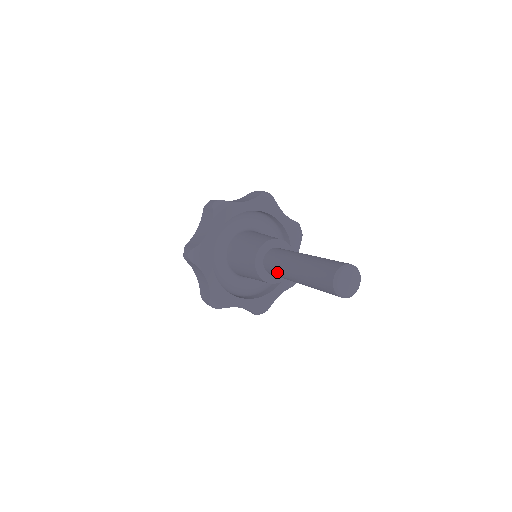
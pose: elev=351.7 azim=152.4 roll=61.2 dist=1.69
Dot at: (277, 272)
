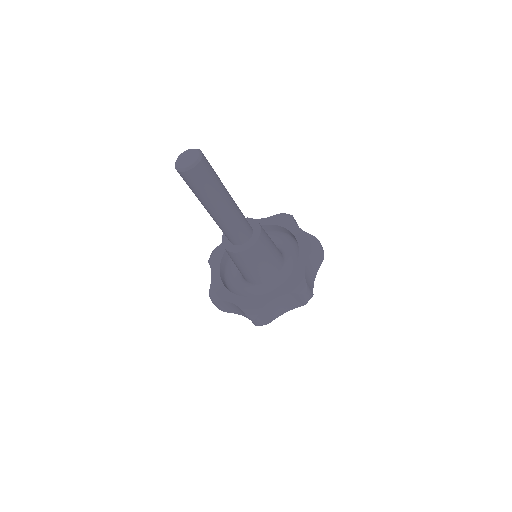
Dot at: (224, 231)
